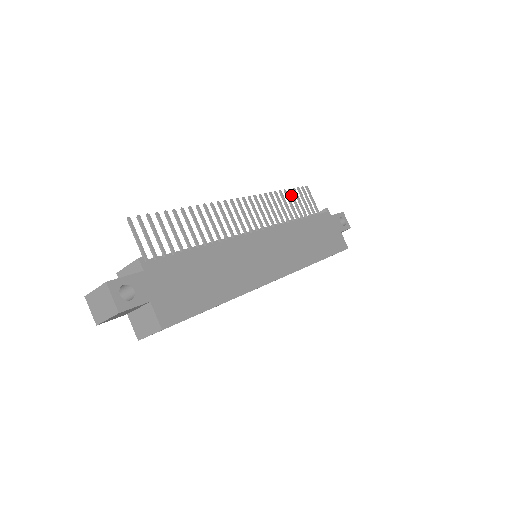
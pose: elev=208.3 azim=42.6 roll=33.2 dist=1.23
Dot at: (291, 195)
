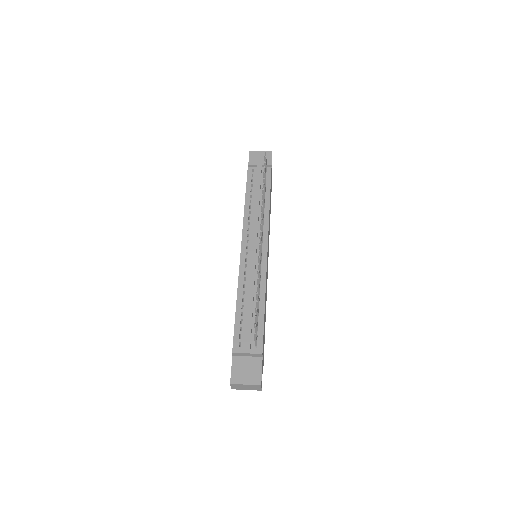
Dot at: occluded
